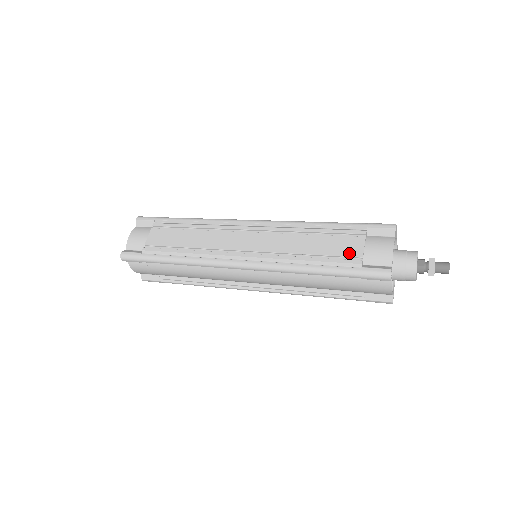
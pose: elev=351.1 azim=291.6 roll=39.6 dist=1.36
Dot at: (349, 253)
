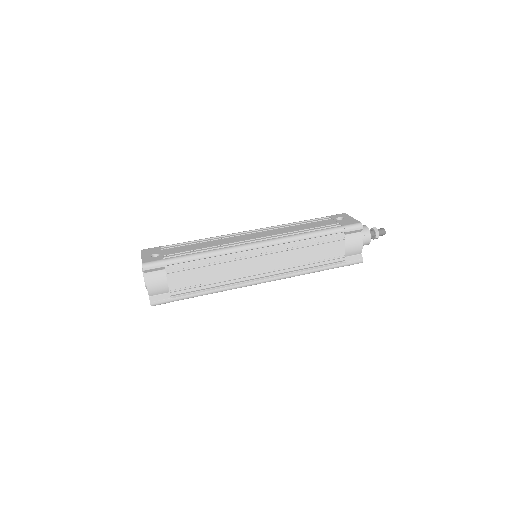
Dot at: (337, 255)
